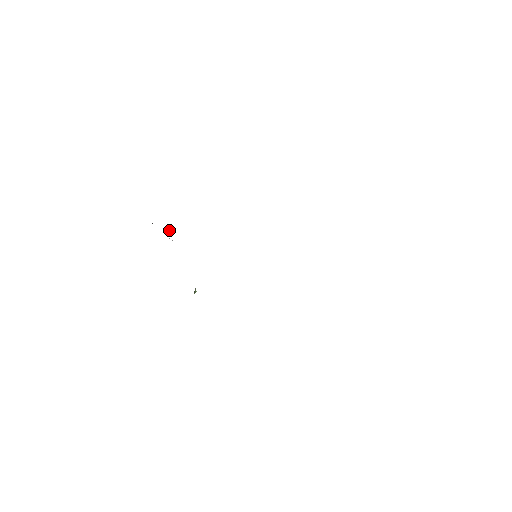
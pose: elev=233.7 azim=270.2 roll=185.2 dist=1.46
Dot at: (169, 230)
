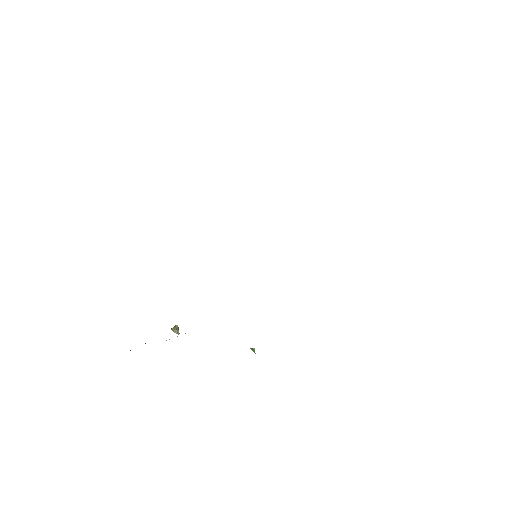
Dot at: (175, 330)
